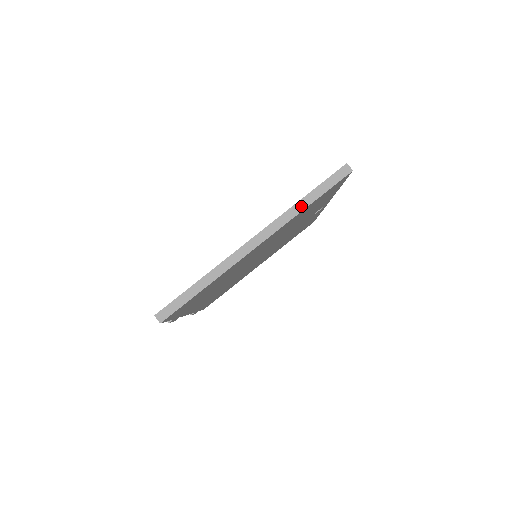
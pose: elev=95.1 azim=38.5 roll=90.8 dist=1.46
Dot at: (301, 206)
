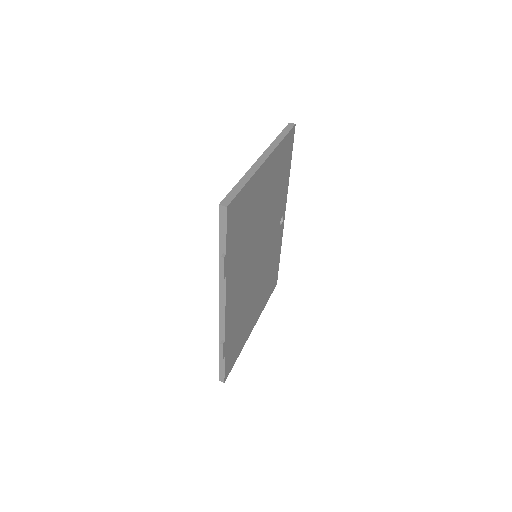
Dot at: (279, 140)
